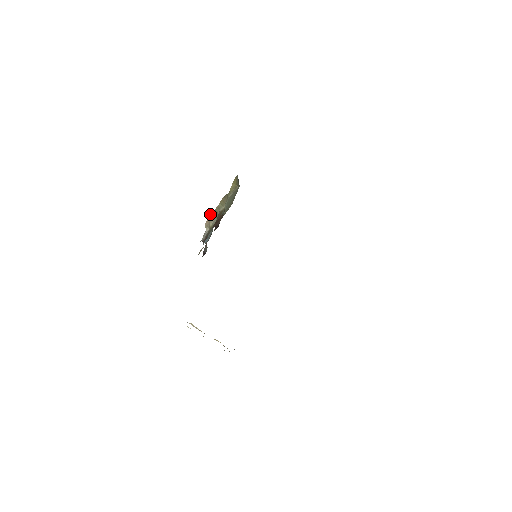
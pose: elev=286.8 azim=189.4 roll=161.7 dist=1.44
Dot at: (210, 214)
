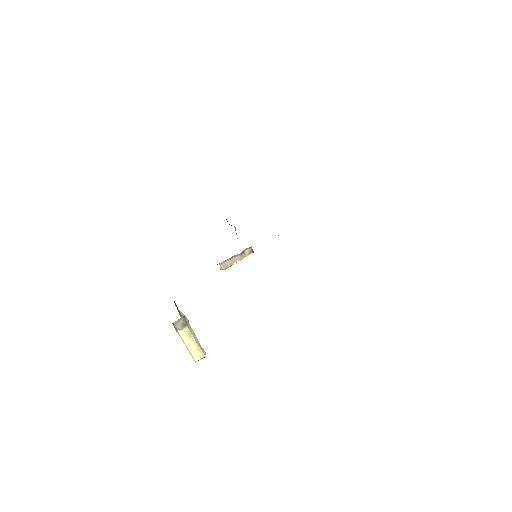
Dot at: (236, 233)
